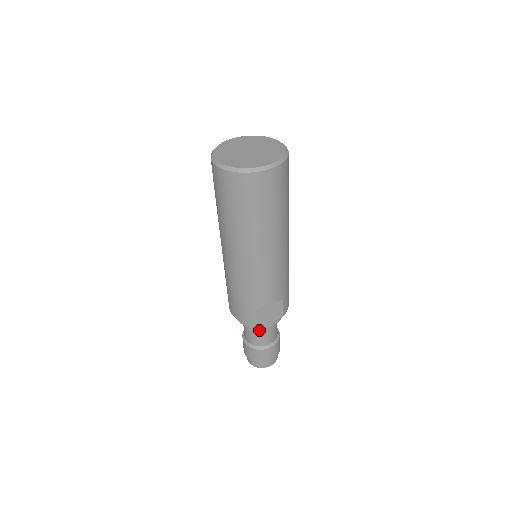
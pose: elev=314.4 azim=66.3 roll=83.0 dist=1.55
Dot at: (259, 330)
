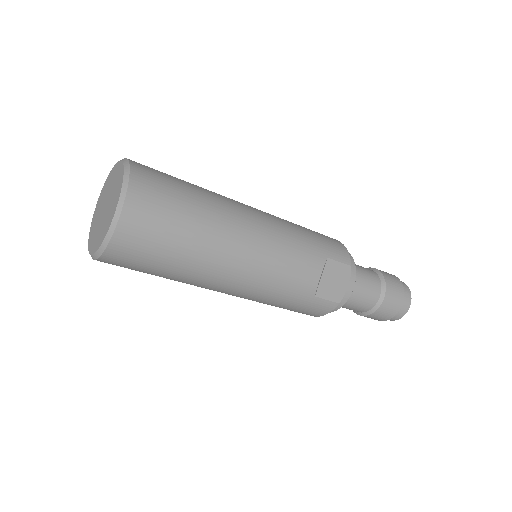
Dot at: (352, 298)
